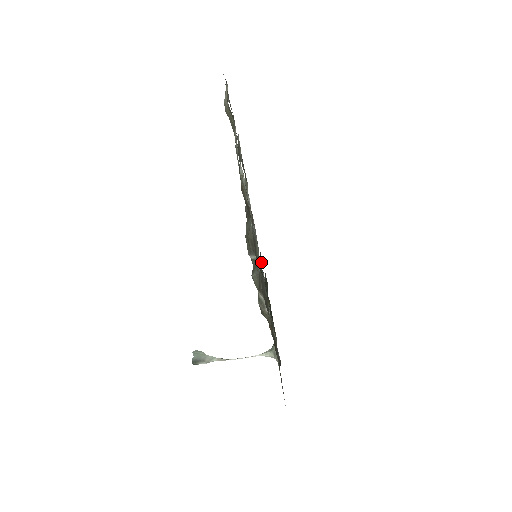
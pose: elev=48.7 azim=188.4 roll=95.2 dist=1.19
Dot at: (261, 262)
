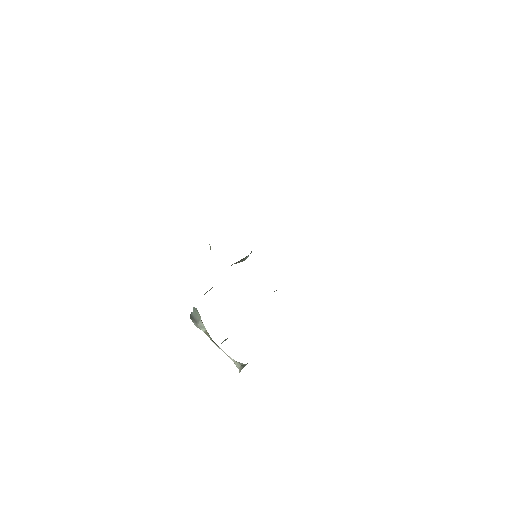
Dot at: occluded
